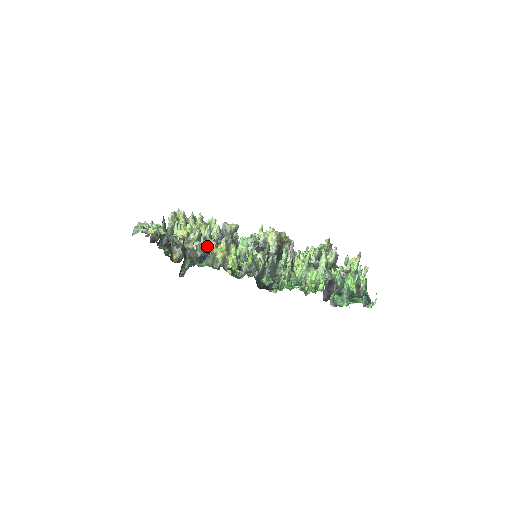
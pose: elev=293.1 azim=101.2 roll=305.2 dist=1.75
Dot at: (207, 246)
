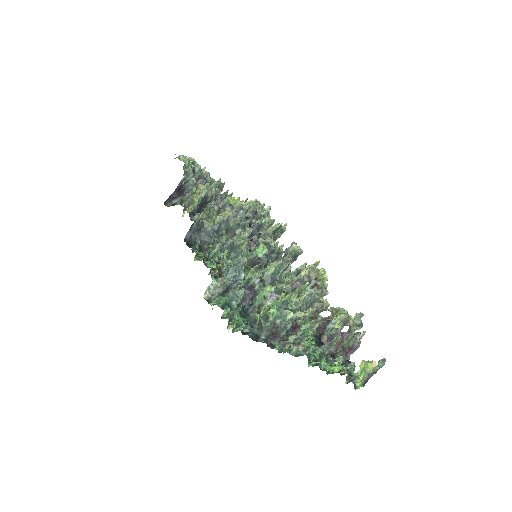
Dot at: occluded
